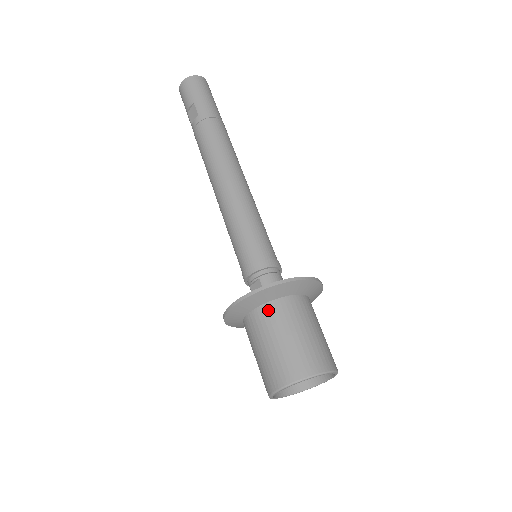
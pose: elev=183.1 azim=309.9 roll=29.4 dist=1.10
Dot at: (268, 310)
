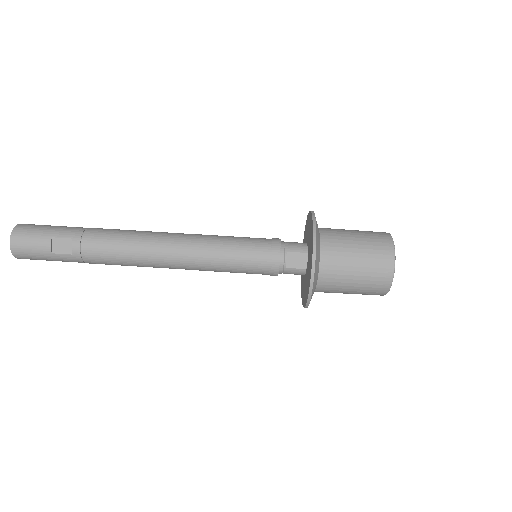
Dot at: (327, 245)
